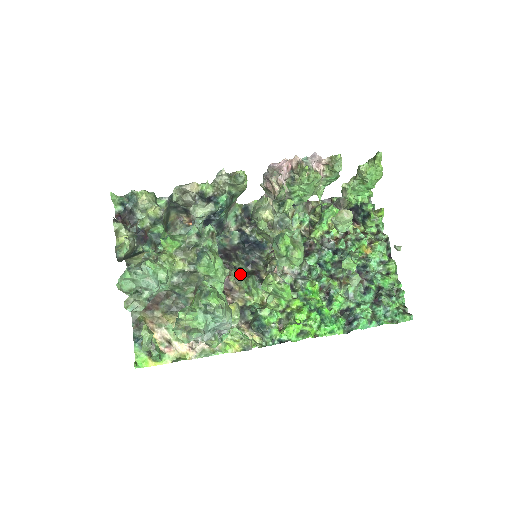
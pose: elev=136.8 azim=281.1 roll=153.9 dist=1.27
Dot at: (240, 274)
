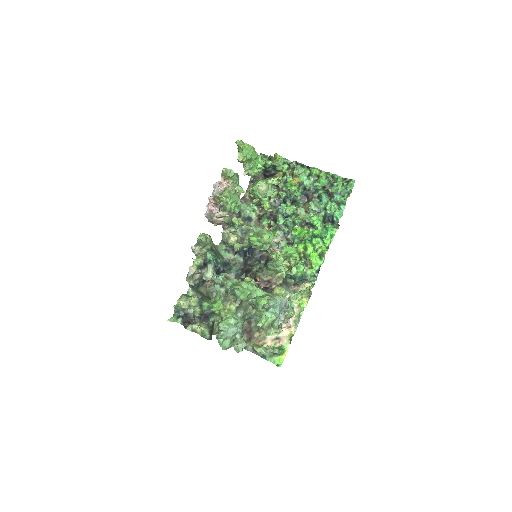
Dot at: (263, 270)
